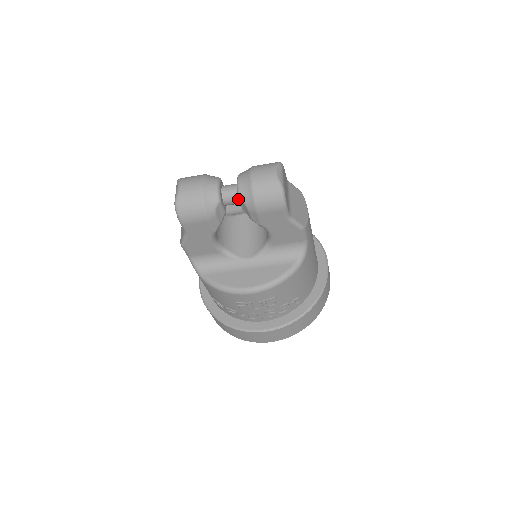
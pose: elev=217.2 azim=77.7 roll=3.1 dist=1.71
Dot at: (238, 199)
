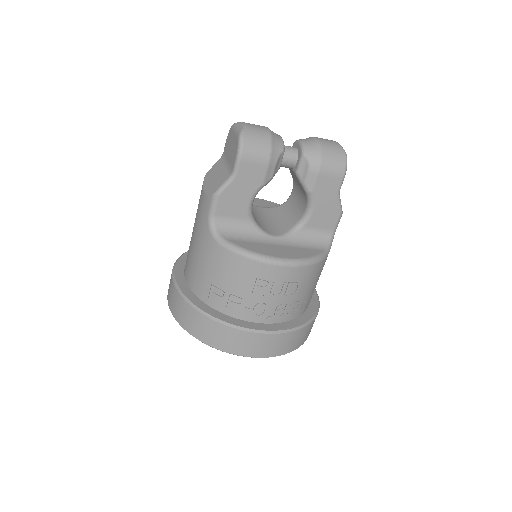
Dot at: (296, 159)
